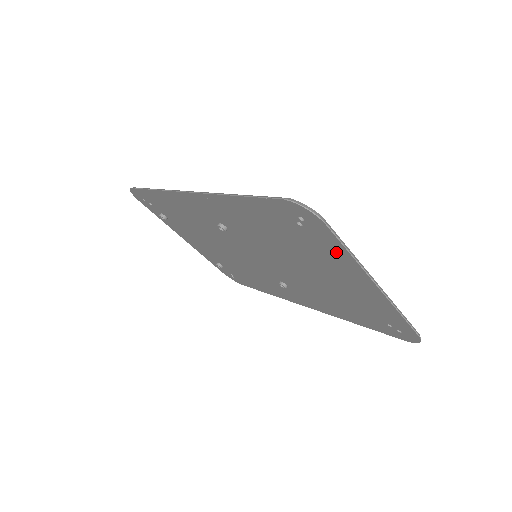
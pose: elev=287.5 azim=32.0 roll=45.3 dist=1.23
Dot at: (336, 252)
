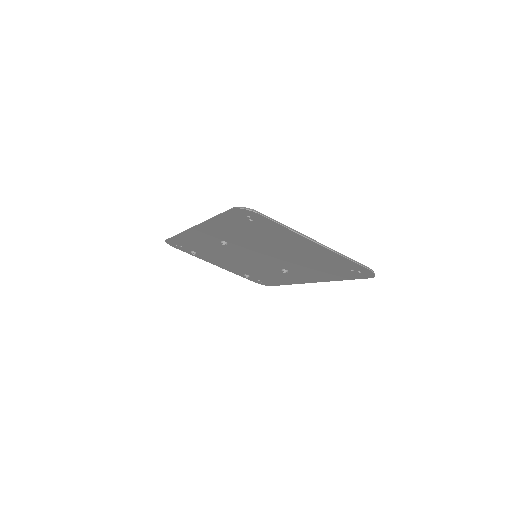
Dot at: (280, 230)
